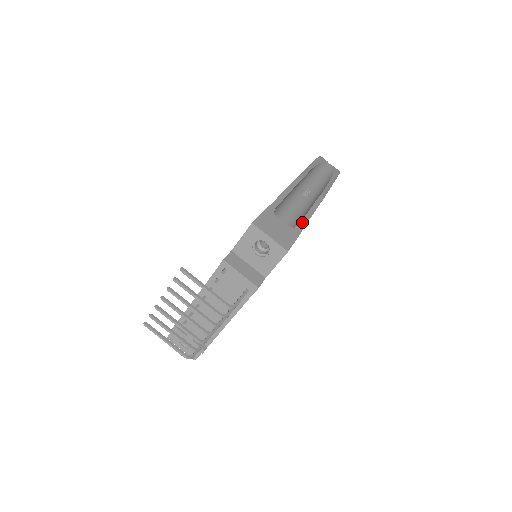
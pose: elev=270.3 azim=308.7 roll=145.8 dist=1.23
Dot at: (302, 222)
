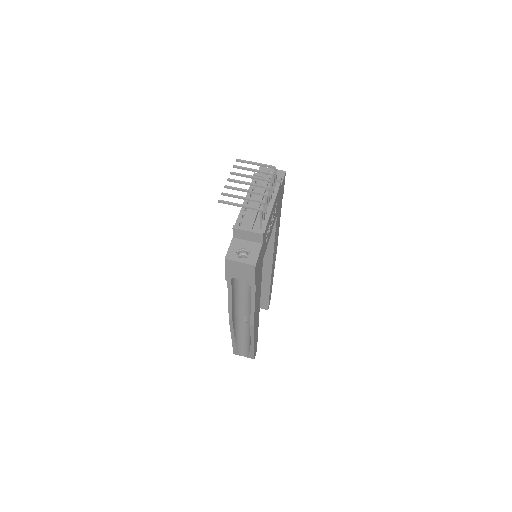
Dot at: occluded
